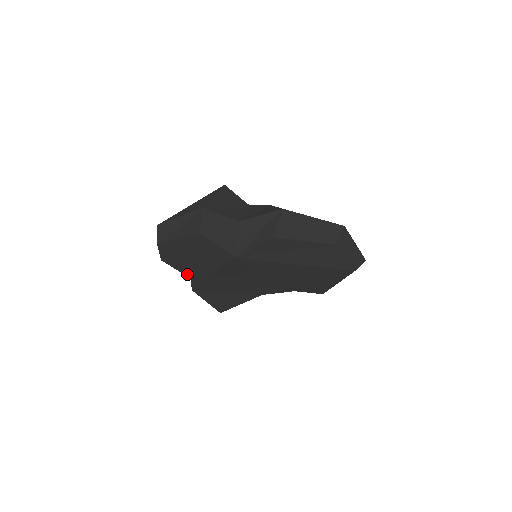
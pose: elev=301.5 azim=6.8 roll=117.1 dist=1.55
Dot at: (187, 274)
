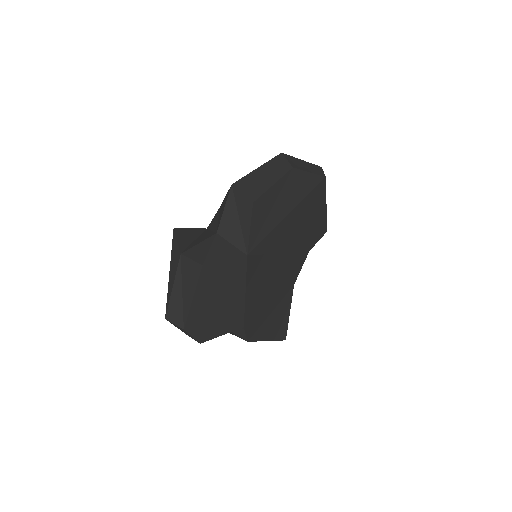
Dot at: (230, 329)
